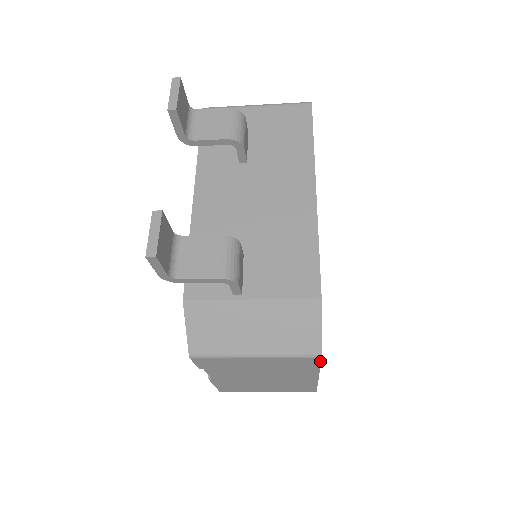
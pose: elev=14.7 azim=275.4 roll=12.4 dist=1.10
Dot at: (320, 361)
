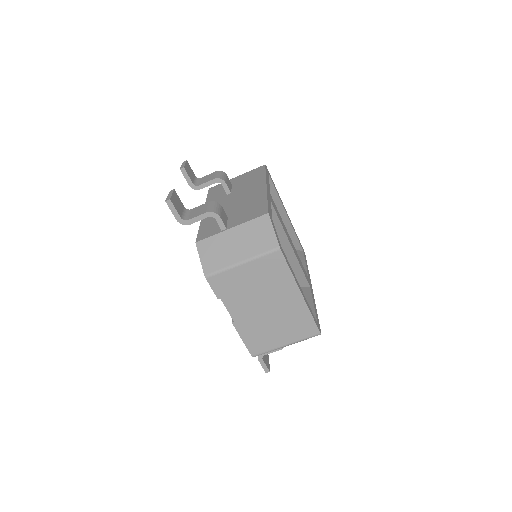
Dot at: (283, 257)
